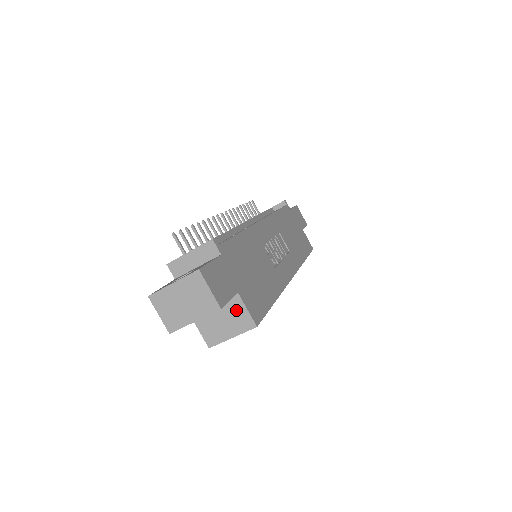
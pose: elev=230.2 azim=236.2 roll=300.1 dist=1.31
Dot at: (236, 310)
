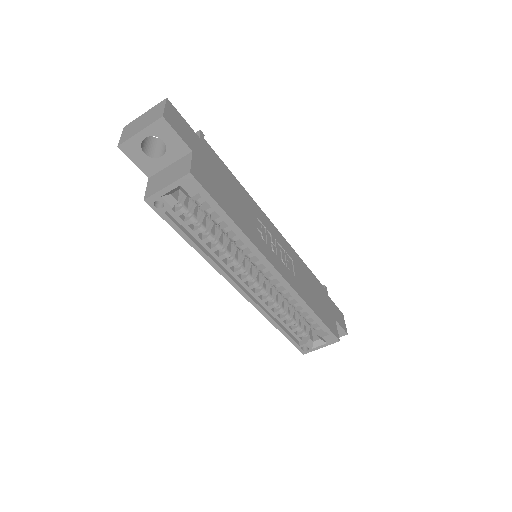
Dot at: (183, 164)
